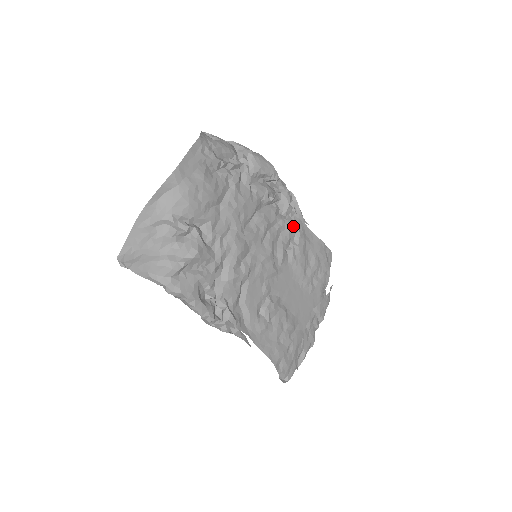
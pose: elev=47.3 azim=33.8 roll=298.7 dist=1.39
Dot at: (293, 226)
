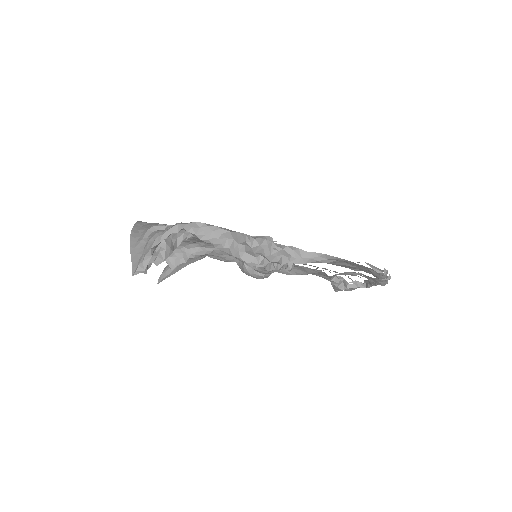
Dot at: occluded
